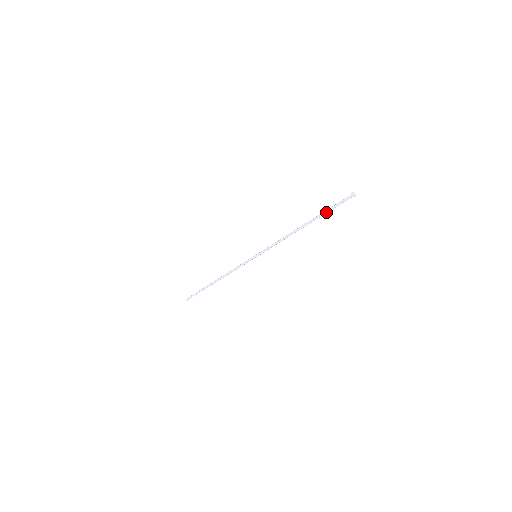
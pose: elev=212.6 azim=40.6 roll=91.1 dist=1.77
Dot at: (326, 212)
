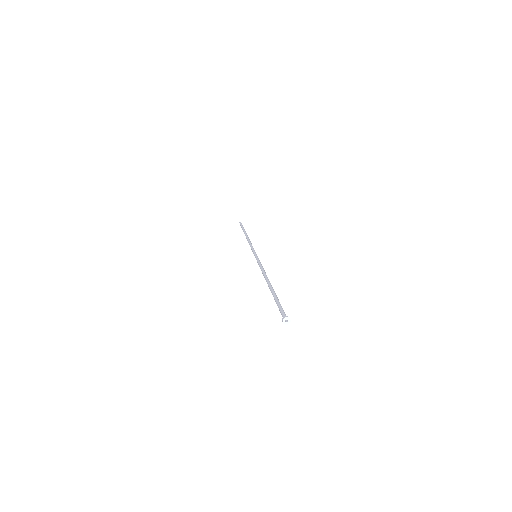
Dot at: (275, 301)
